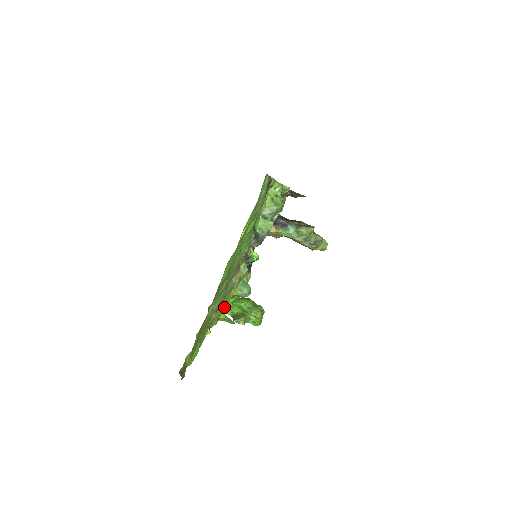
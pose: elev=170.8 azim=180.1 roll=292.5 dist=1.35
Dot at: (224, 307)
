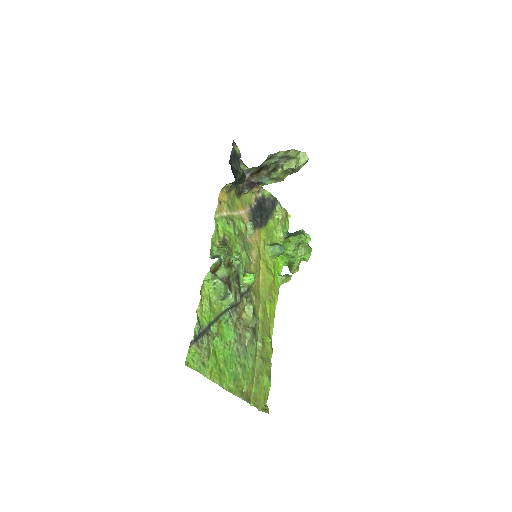
Dot at: (277, 268)
